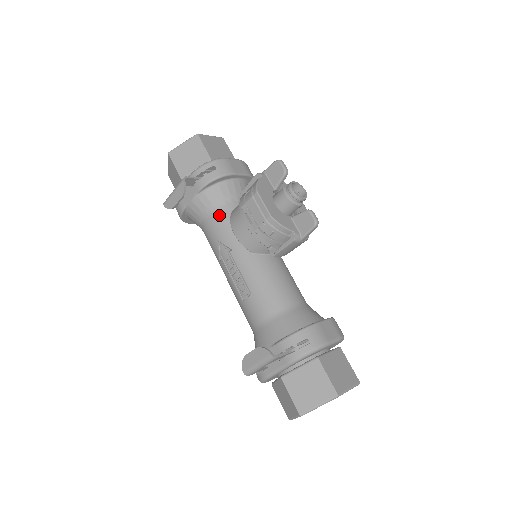
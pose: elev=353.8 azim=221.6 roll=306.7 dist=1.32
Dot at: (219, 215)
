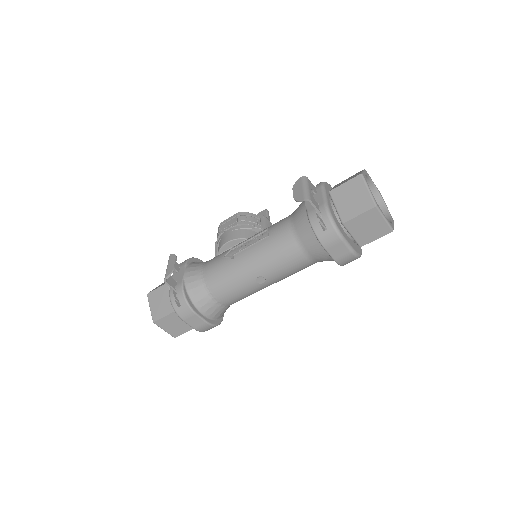
Dot at: (210, 260)
